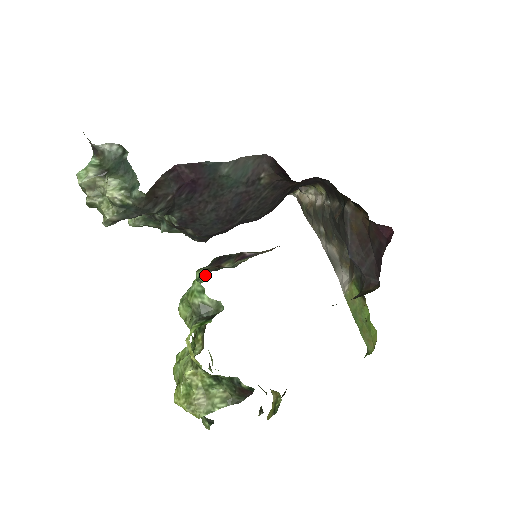
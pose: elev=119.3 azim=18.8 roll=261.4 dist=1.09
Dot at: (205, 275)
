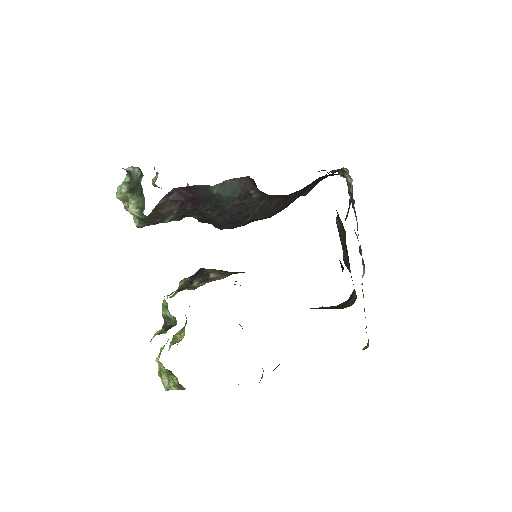
Dot at: (171, 294)
